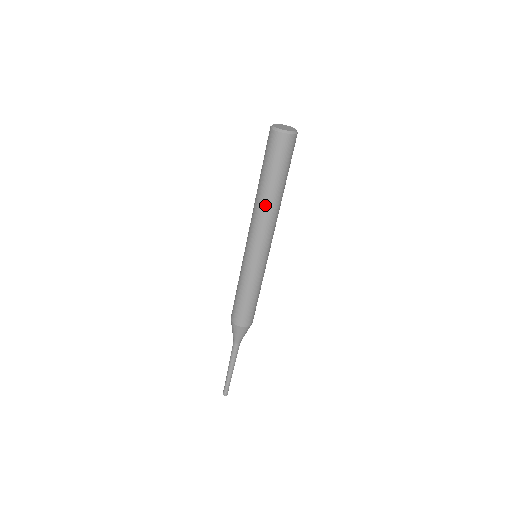
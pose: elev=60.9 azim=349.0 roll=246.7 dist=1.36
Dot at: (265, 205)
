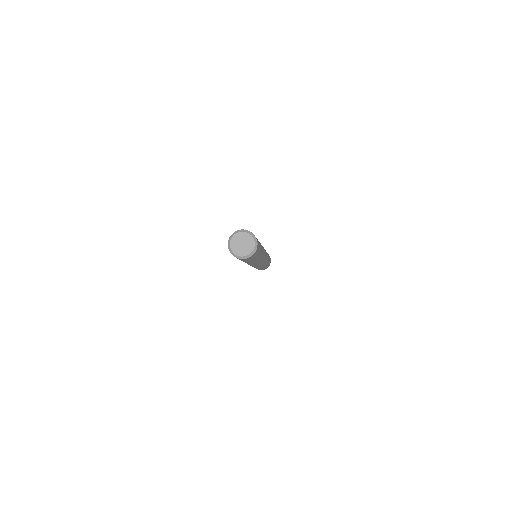
Dot at: occluded
